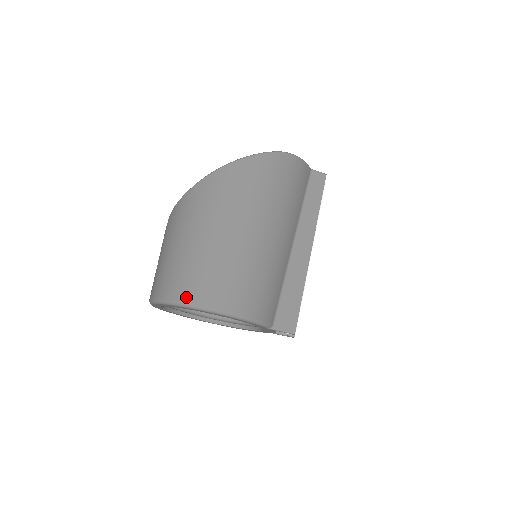
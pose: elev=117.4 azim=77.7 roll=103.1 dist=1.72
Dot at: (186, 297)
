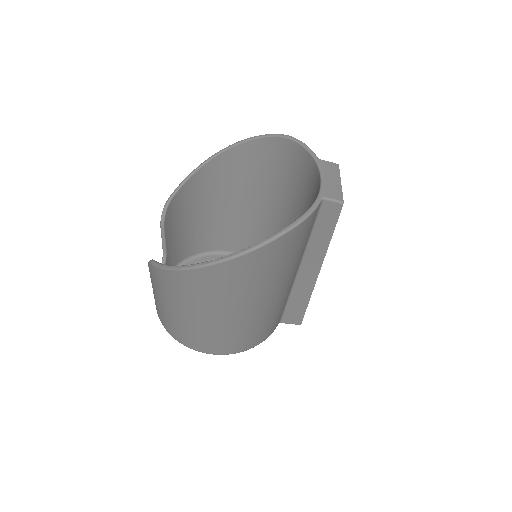
Dot at: (196, 348)
